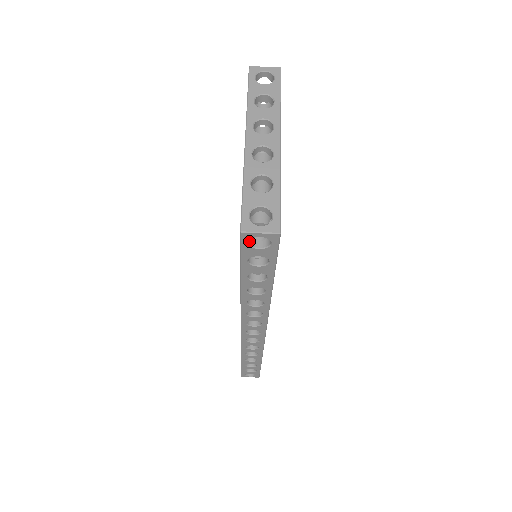
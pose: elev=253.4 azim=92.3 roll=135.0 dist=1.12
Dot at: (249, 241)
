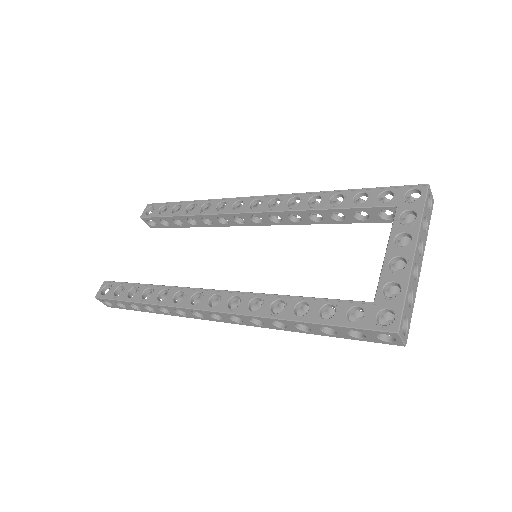
Dot at: (382, 331)
